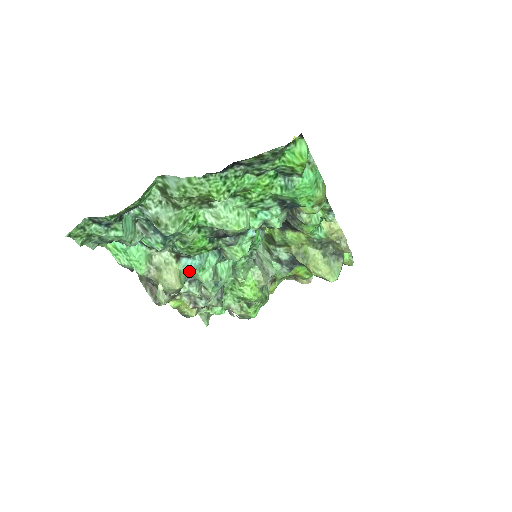
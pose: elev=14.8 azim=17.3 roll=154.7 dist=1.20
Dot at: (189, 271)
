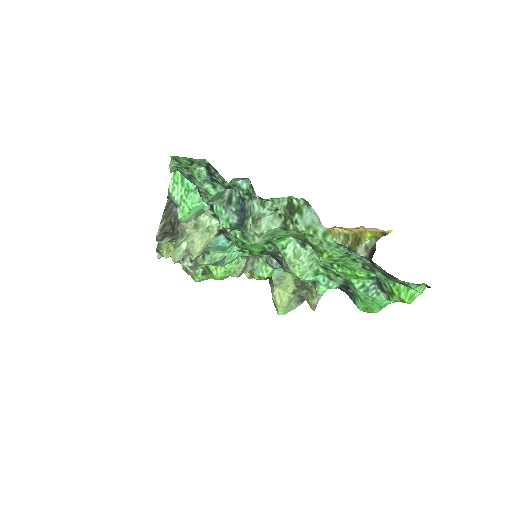
Dot at: (214, 246)
